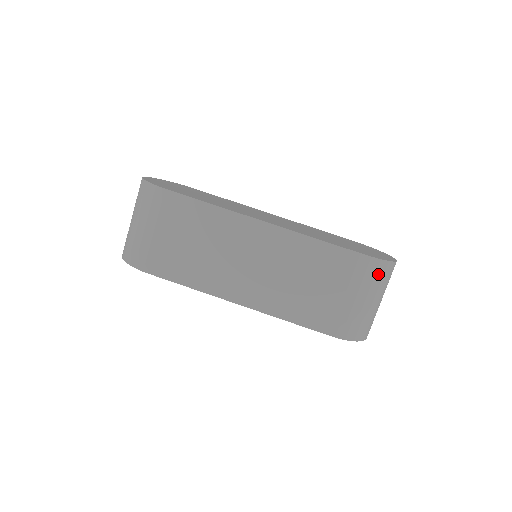
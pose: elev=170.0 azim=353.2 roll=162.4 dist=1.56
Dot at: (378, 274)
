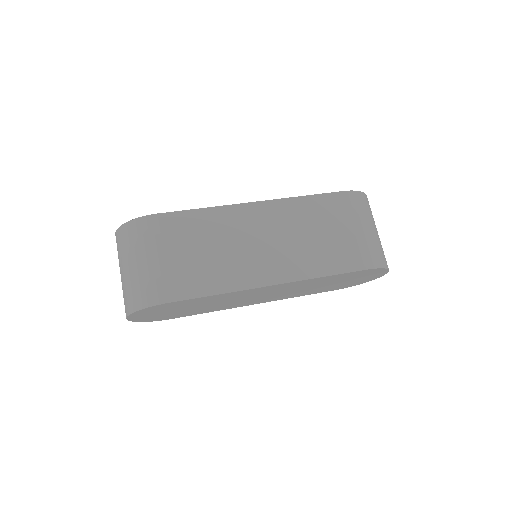
Dot at: (364, 204)
